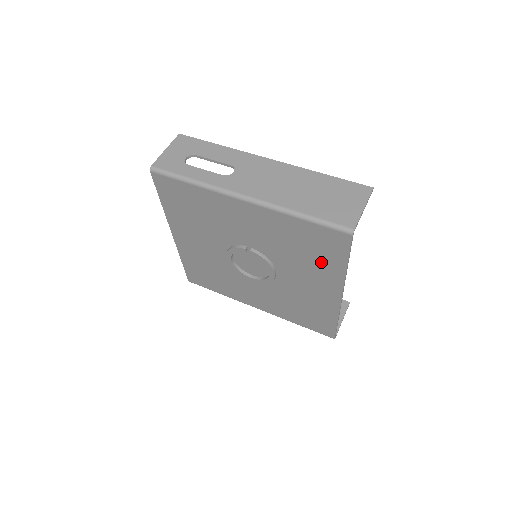
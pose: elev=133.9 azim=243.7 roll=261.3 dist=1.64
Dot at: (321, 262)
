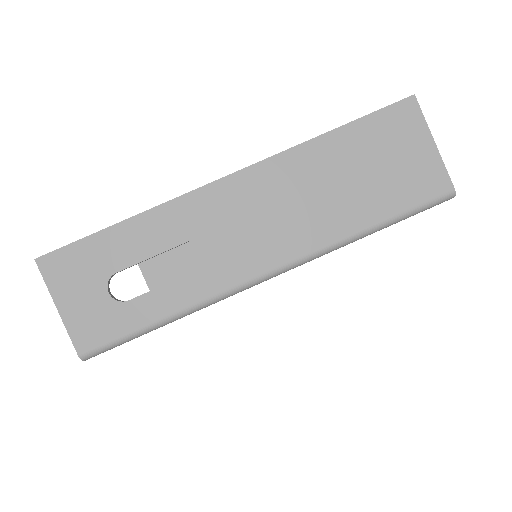
Dot at: occluded
